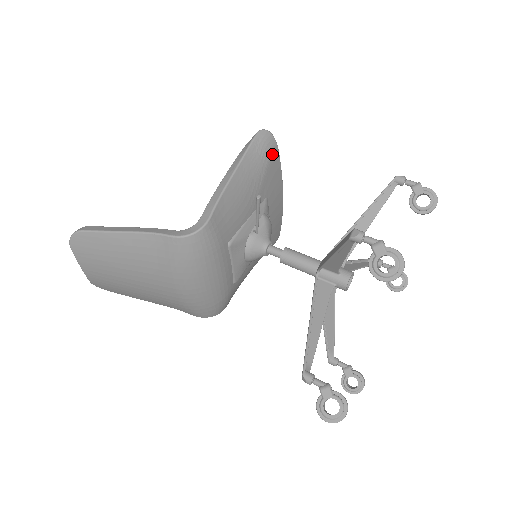
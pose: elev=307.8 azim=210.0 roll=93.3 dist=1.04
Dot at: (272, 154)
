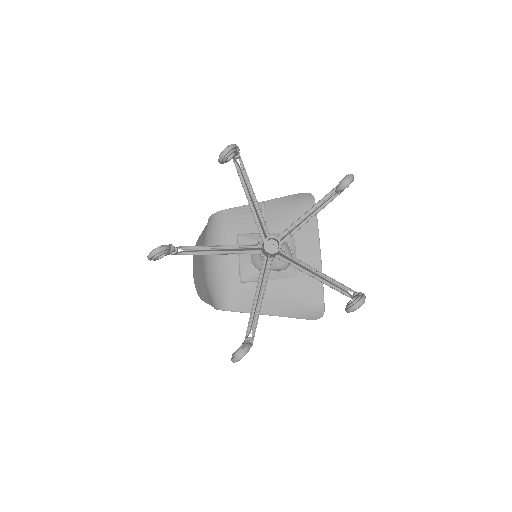
Dot at: (306, 205)
